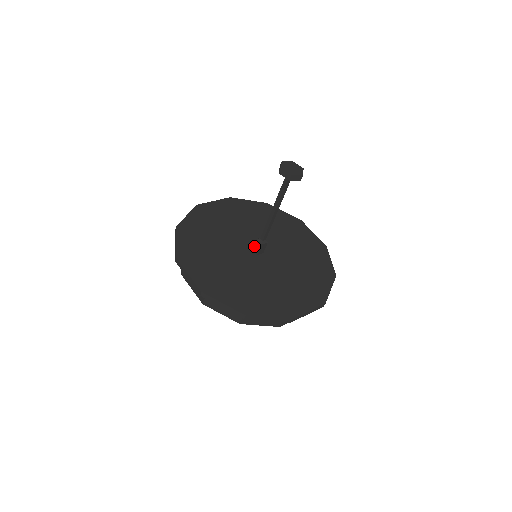
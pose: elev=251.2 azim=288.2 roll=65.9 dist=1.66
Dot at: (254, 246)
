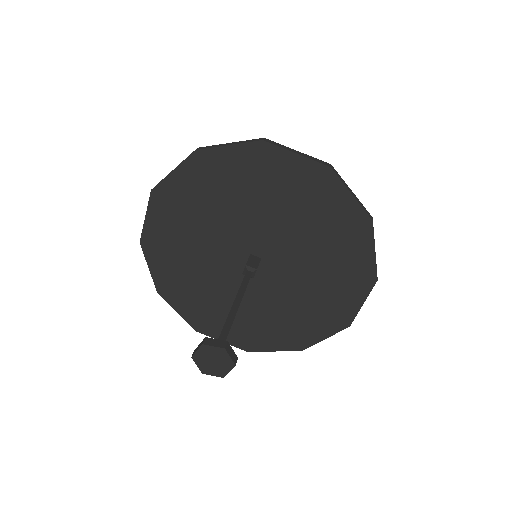
Dot at: occluded
